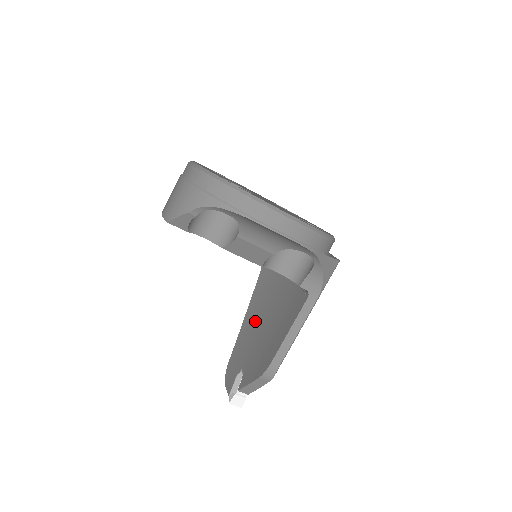
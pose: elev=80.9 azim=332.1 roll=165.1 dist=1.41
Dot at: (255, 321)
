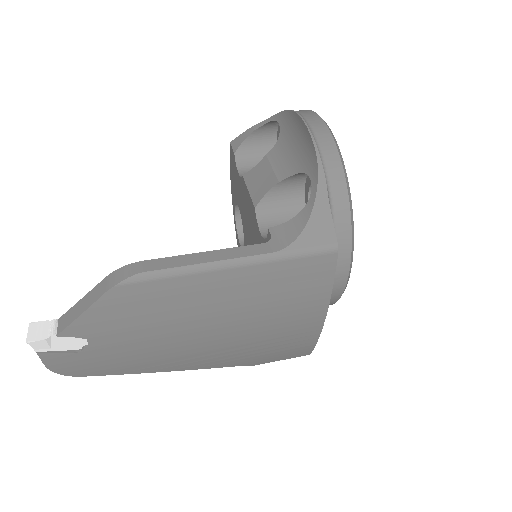
Dot at: occluded
